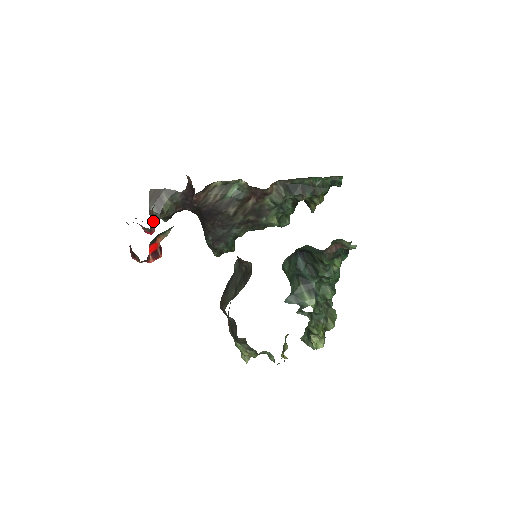
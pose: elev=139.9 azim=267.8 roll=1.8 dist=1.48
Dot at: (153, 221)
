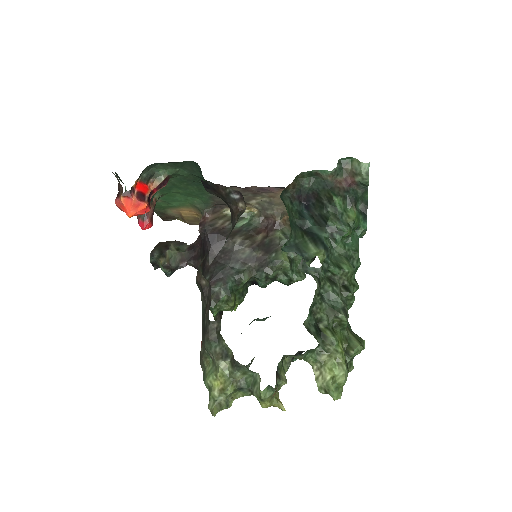
Dot at: (152, 212)
